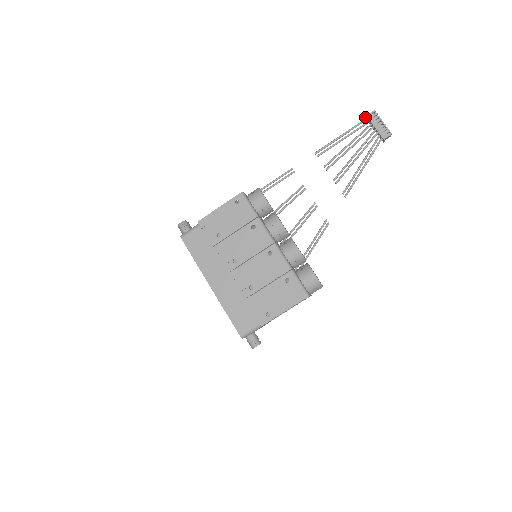
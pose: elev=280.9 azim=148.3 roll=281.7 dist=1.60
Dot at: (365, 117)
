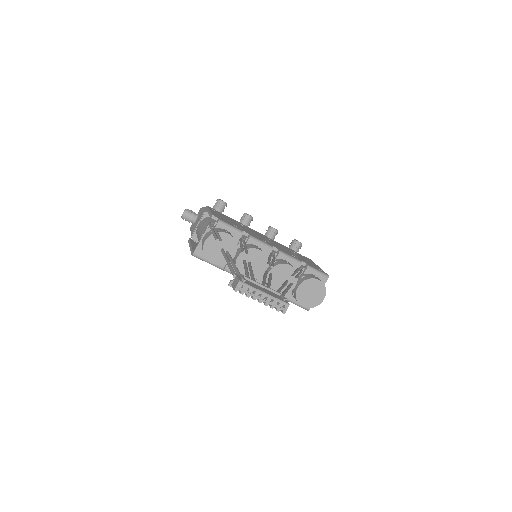
Dot at: (234, 275)
